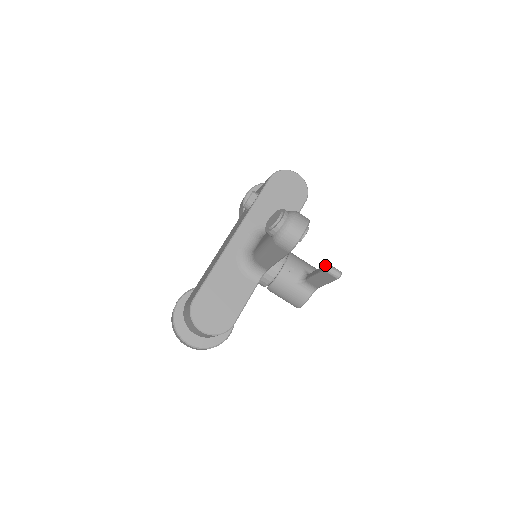
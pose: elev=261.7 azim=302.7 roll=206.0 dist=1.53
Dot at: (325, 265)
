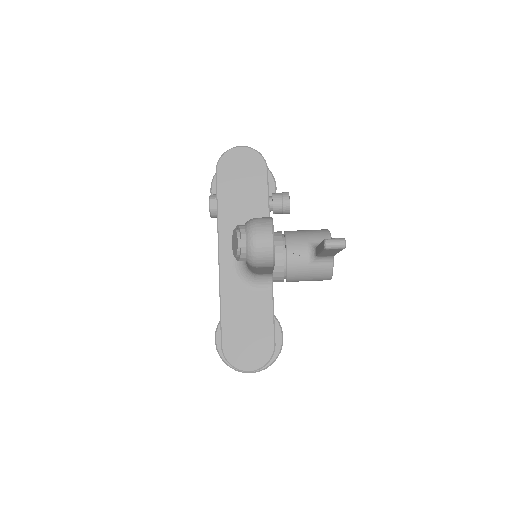
Dot at: (323, 242)
